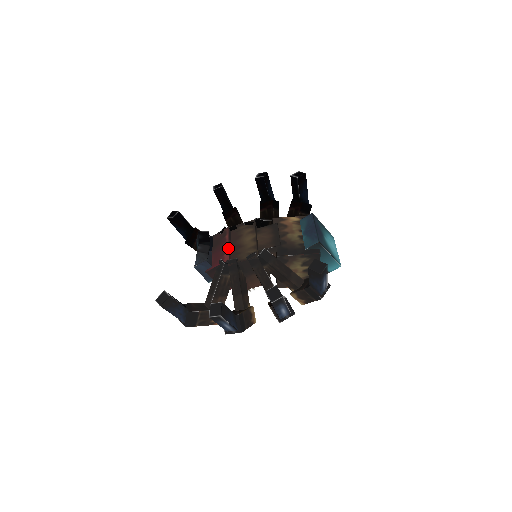
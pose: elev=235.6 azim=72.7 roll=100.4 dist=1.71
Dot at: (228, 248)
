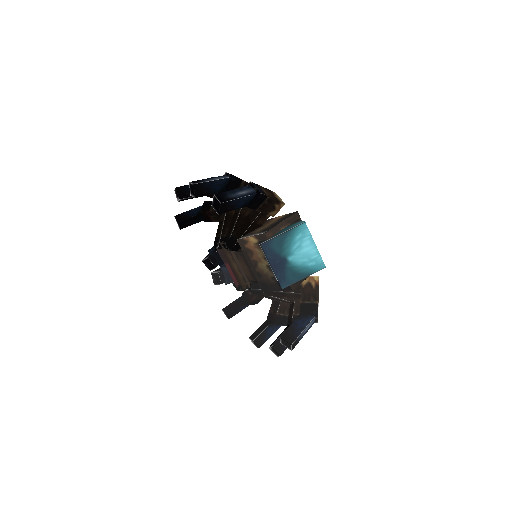
Dot at: (230, 275)
